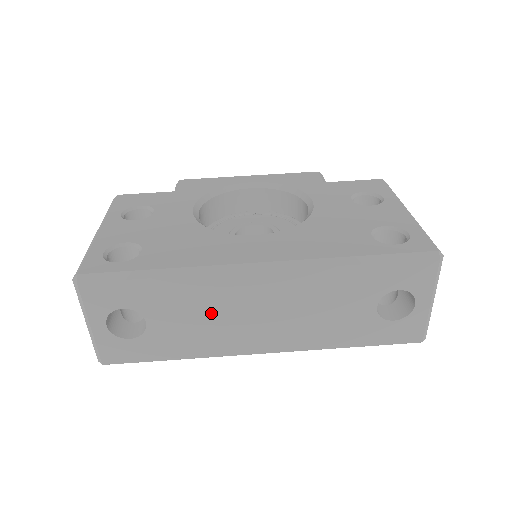
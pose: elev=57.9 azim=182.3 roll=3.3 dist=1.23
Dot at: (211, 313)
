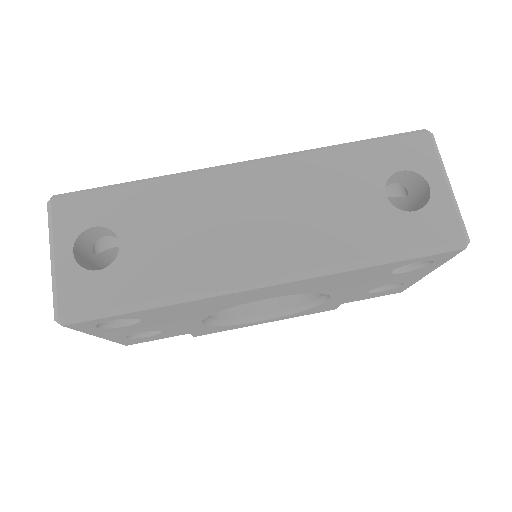
Dot at: (195, 223)
